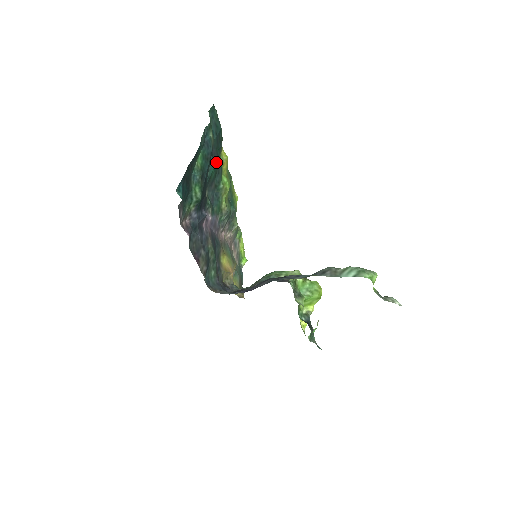
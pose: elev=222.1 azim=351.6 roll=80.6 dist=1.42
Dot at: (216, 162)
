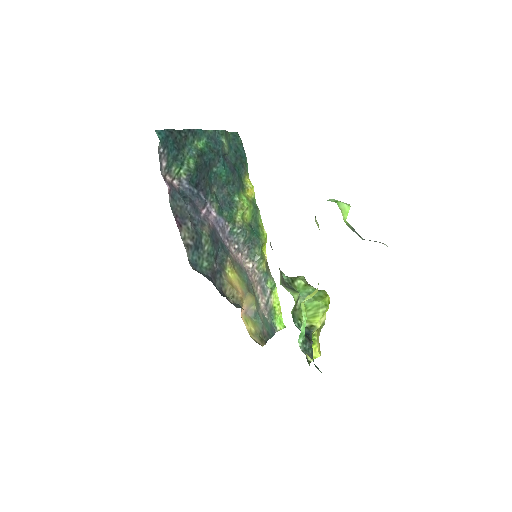
Dot at: (230, 170)
